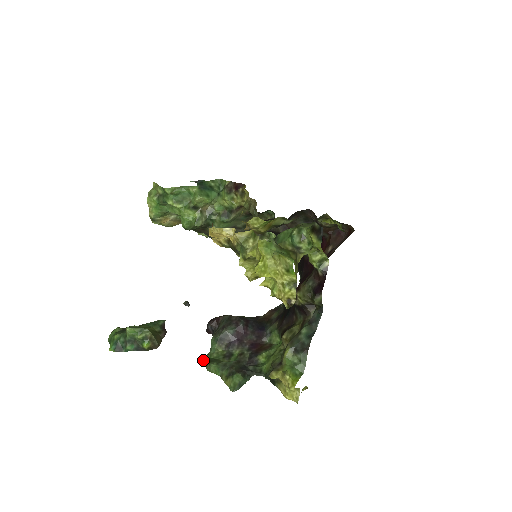
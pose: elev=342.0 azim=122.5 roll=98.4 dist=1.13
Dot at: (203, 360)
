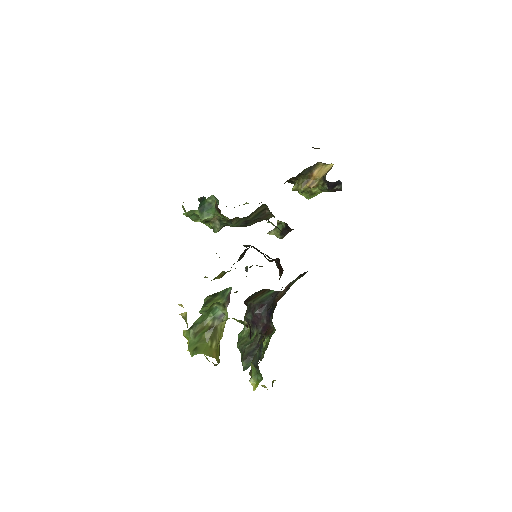
Dot at: (238, 337)
